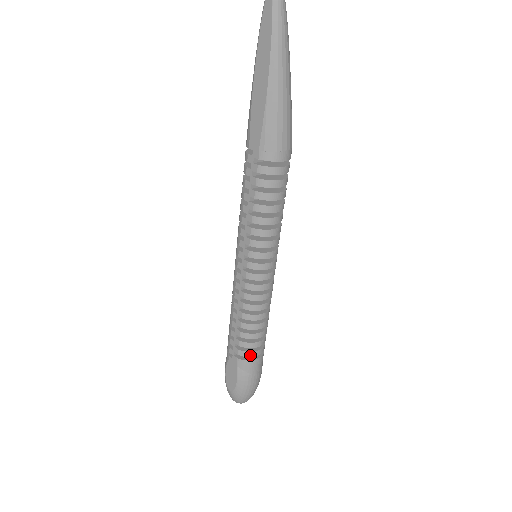
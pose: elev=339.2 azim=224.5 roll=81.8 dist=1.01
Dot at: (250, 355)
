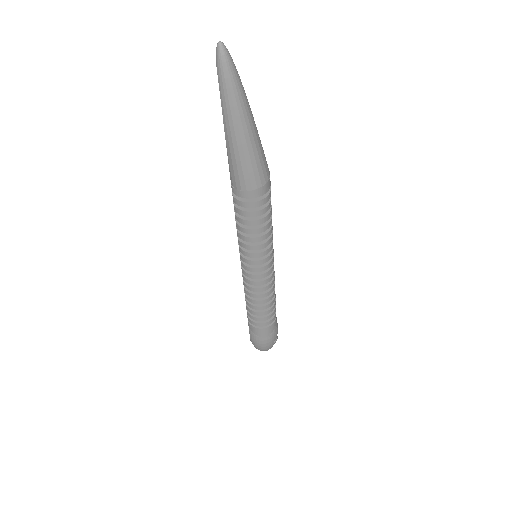
Dot at: (254, 324)
